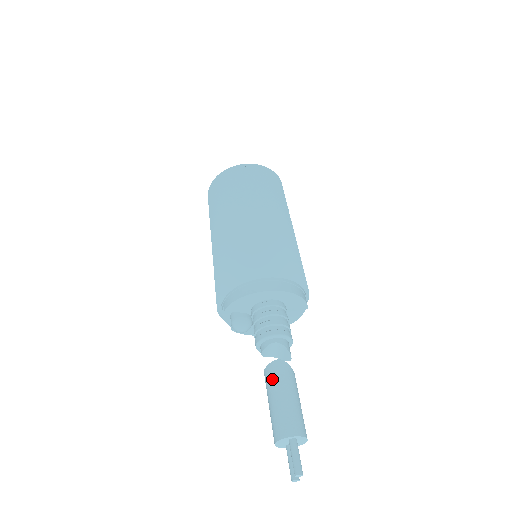
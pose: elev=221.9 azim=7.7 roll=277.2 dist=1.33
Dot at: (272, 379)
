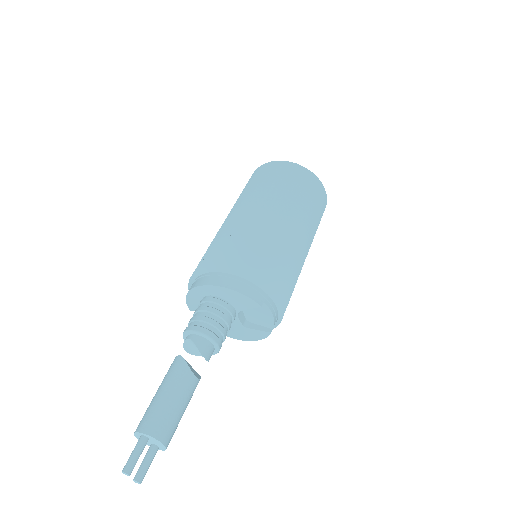
Dot at: (166, 374)
